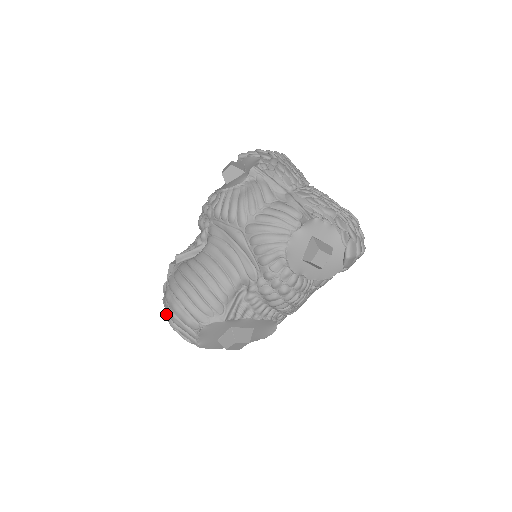
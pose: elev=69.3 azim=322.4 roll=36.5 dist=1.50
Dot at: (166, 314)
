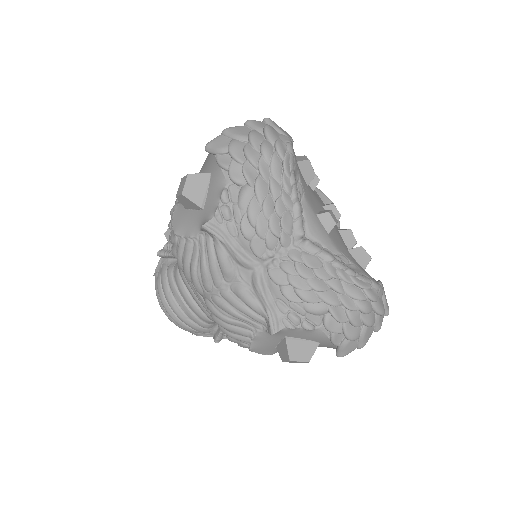
Dot at: occluded
